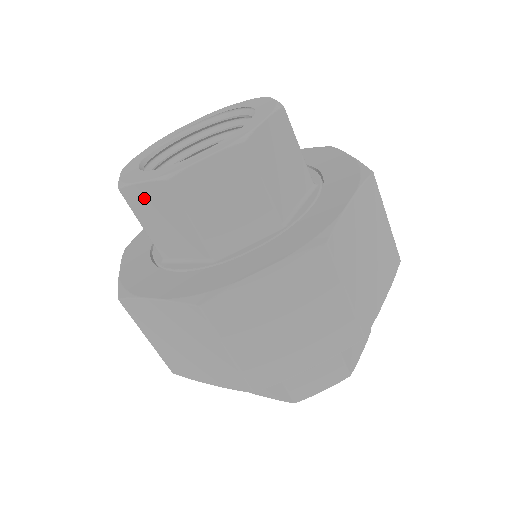
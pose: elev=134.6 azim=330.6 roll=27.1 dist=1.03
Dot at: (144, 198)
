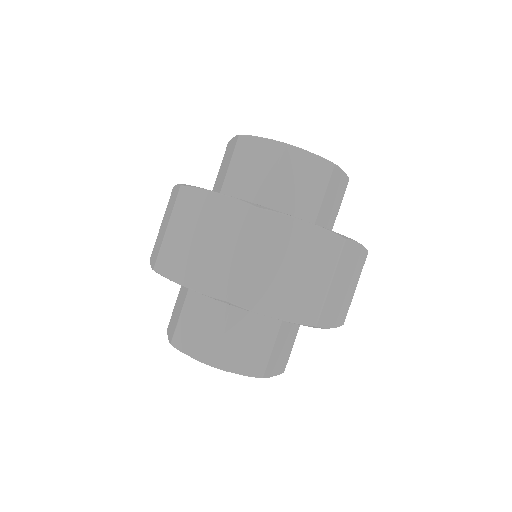
Dot at: (254, 148)
